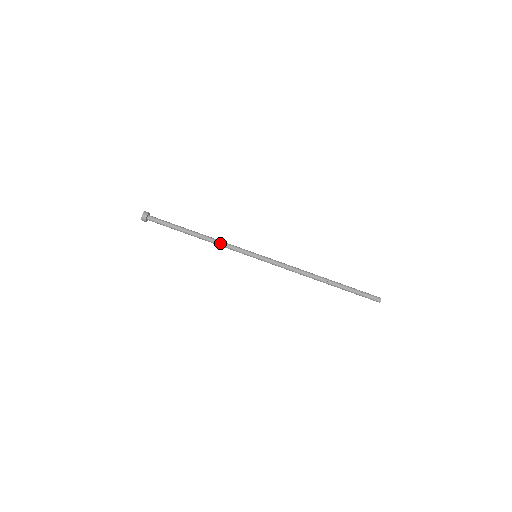
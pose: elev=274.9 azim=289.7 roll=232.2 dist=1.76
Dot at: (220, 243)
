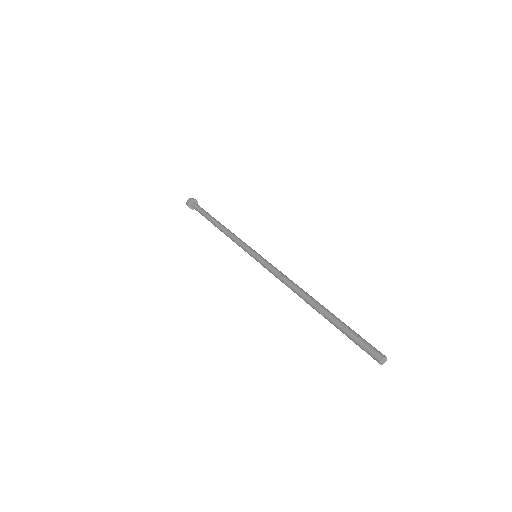
Dot at: (231, 234)
